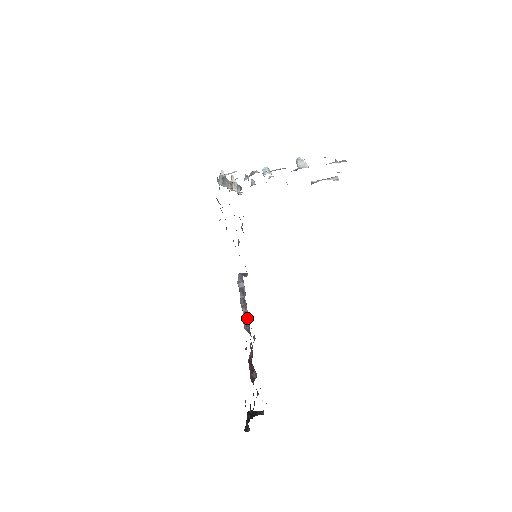
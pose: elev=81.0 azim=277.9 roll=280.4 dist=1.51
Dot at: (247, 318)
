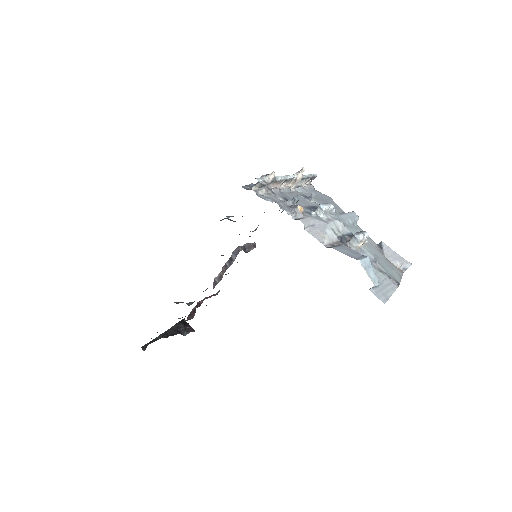
Dot at: (219, 280)
